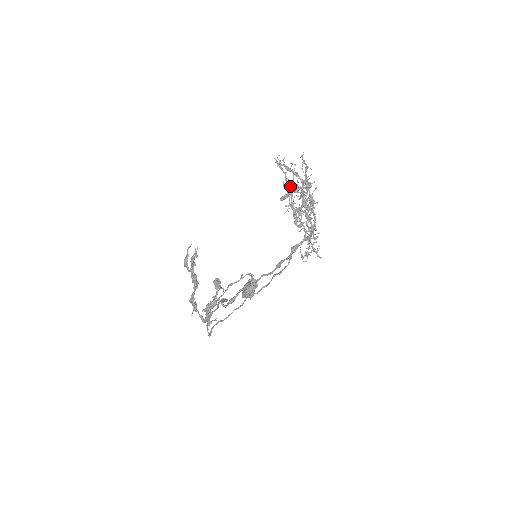
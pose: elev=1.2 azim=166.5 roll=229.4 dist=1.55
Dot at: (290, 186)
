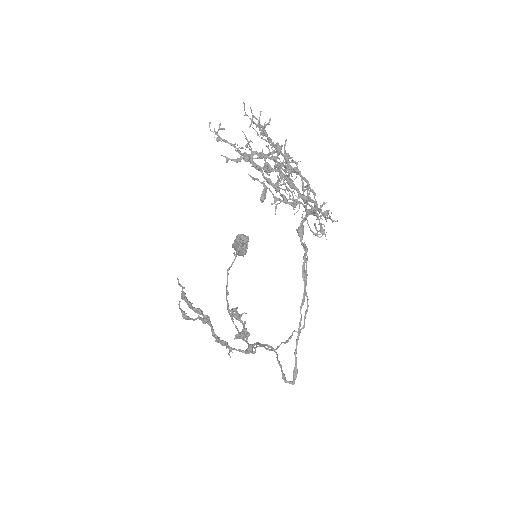
Dot at: occluded
